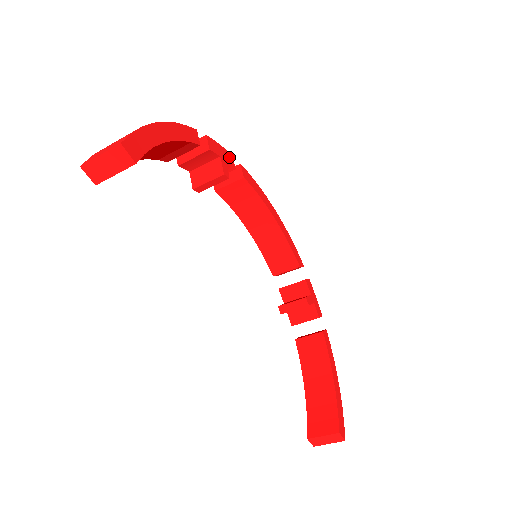
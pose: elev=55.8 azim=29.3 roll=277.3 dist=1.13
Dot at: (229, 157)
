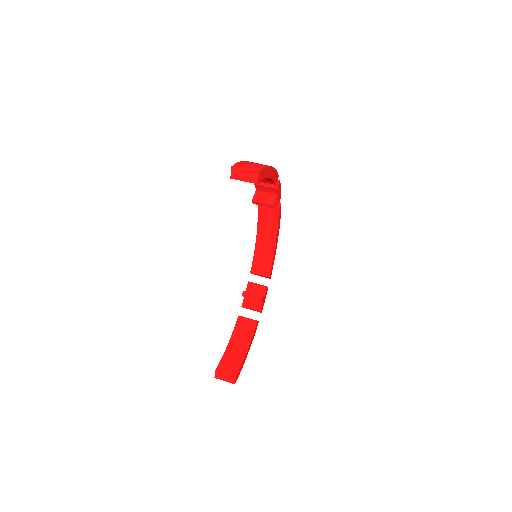
Dot at: (280, 197)
